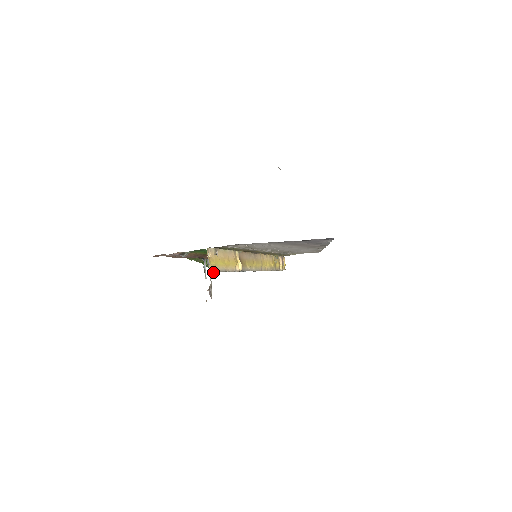
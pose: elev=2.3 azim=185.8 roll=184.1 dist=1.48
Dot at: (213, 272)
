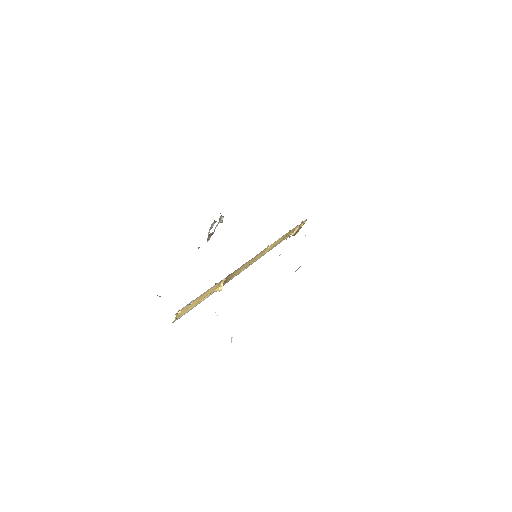
Dot at: occluded
